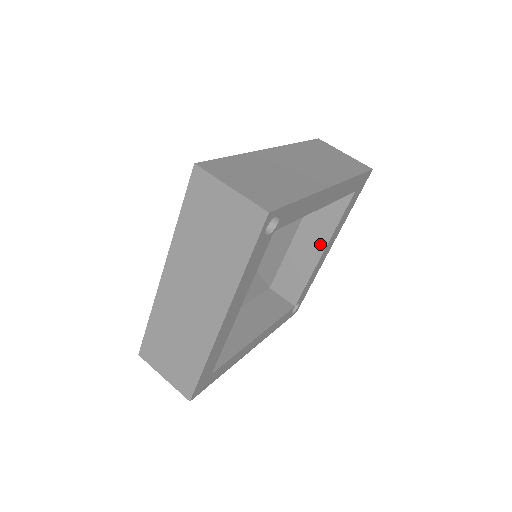
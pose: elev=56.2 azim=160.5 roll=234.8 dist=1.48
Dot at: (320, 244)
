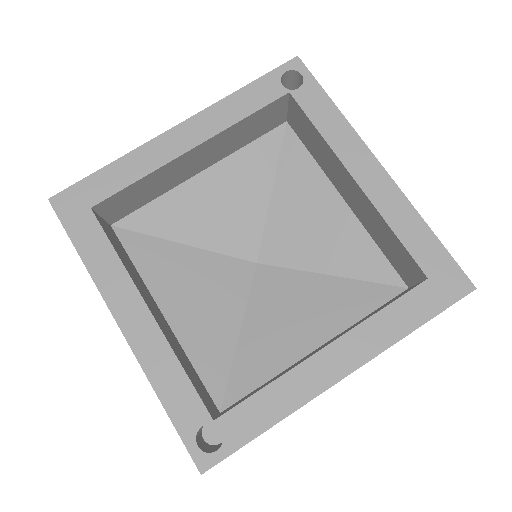
Dot at: (333, 340)
